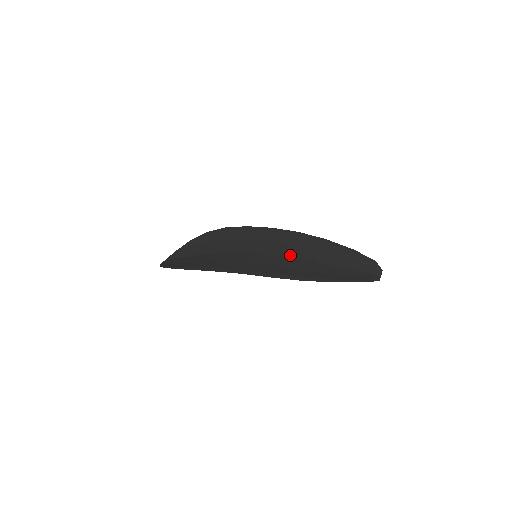
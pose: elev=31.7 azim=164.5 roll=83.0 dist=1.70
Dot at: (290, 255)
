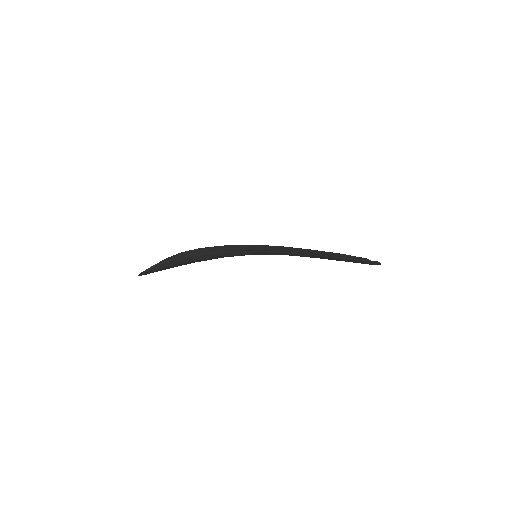
Dot at: occluded
